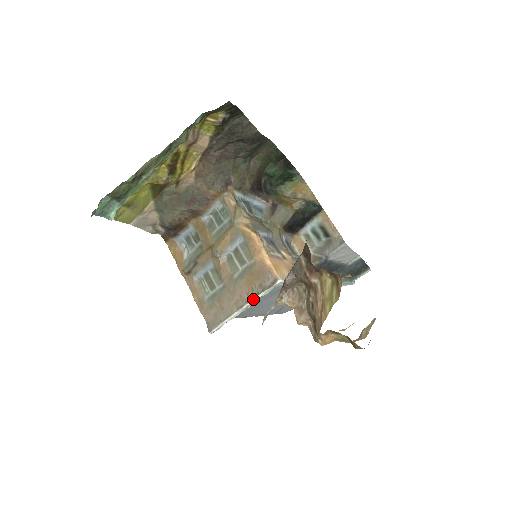
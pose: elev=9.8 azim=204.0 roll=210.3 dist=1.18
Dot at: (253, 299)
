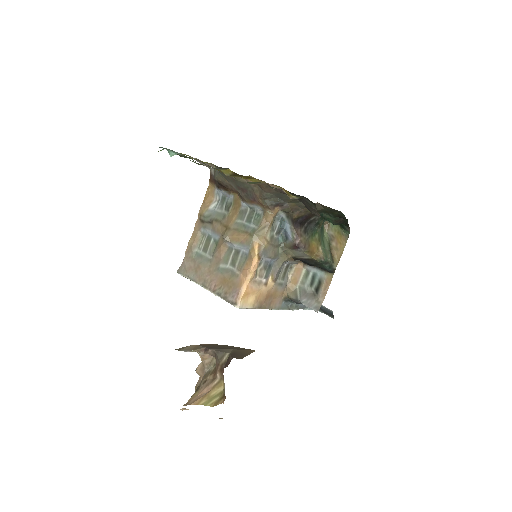
Dot at: (215, 293)
